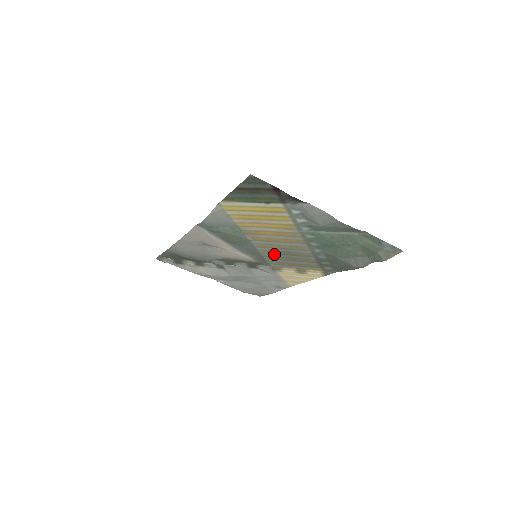
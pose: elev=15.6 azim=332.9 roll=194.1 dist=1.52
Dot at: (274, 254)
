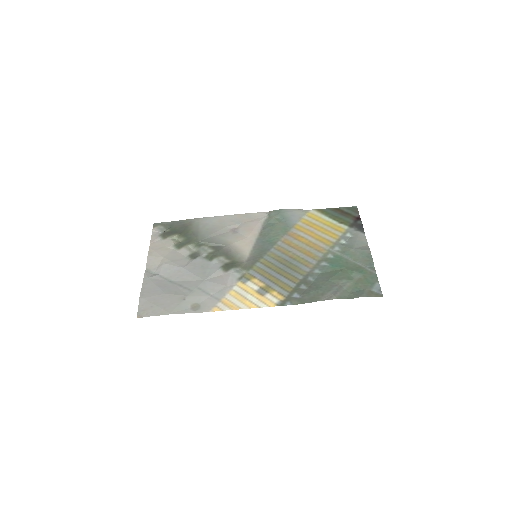
Dot at: (275, 260)
